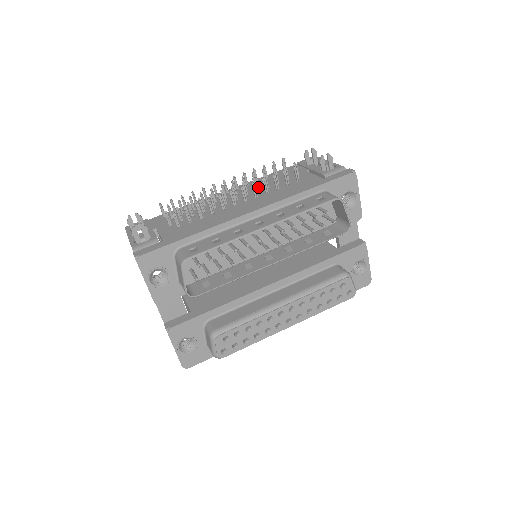
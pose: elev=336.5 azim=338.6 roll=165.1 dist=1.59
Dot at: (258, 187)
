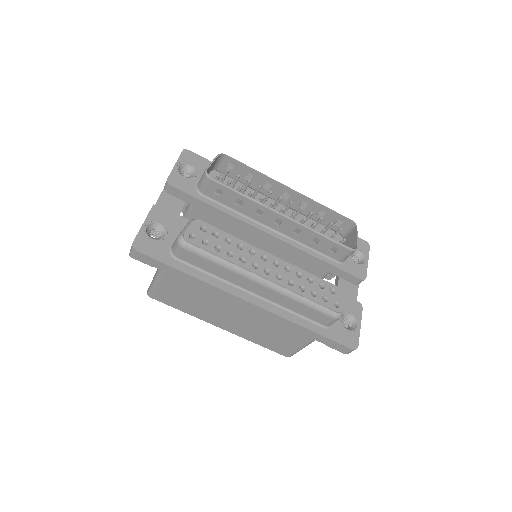
Dot at: occluded
